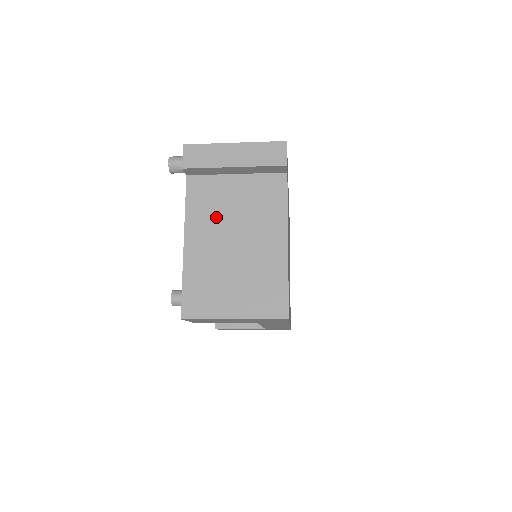
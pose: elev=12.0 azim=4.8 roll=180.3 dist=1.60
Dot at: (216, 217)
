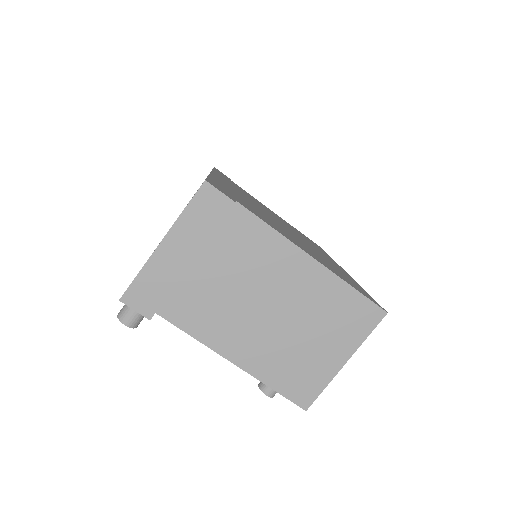
Dot at: (228, 312)
